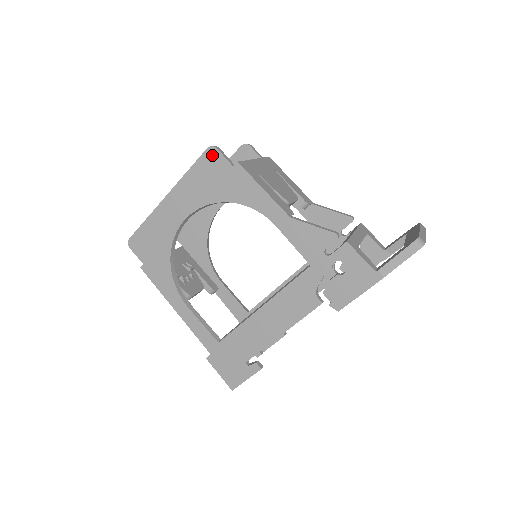
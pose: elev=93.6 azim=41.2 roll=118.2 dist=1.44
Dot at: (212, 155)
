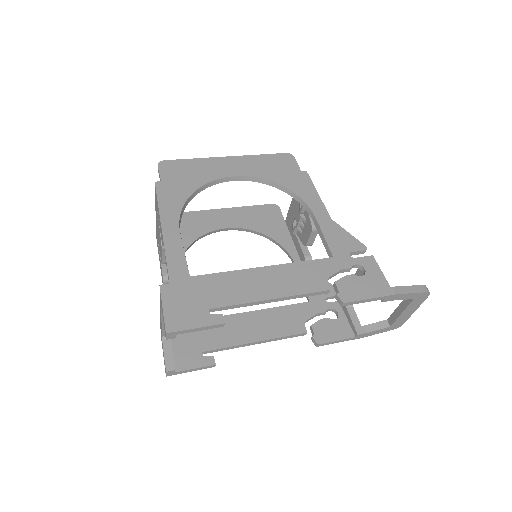
Dot at: (288, 158)
